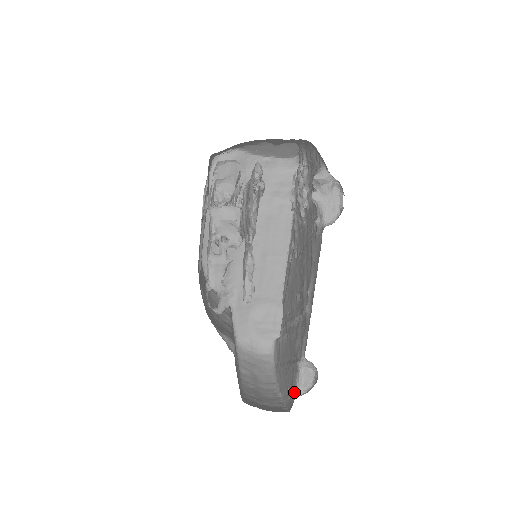
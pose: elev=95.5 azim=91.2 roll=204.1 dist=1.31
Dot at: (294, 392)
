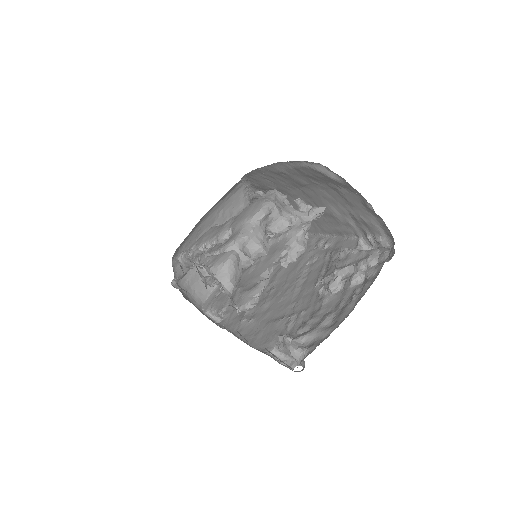
Dot at: (211, 308)
